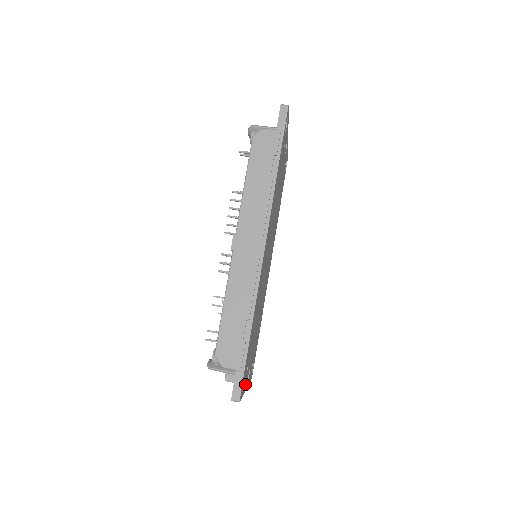
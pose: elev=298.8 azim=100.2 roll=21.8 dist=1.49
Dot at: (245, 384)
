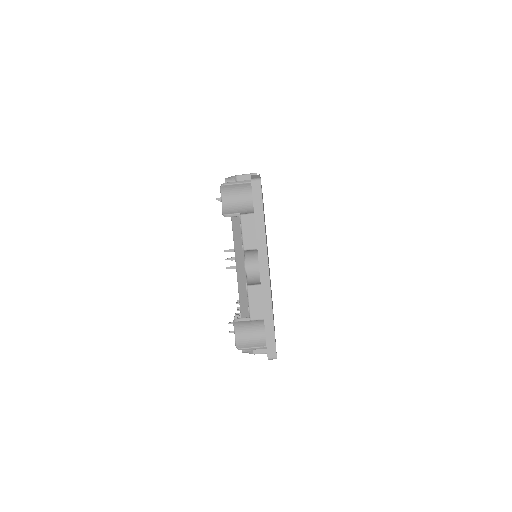
Dot at: occluded
